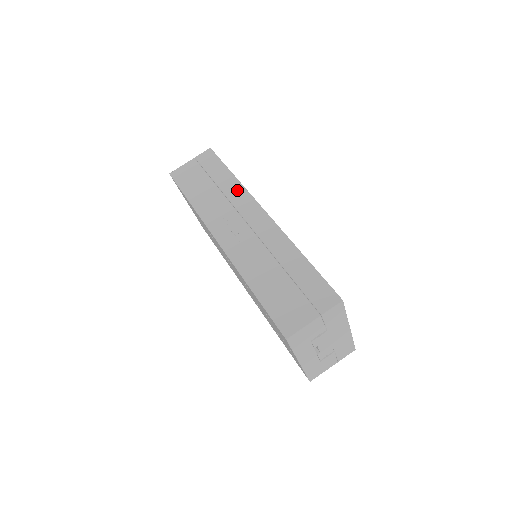
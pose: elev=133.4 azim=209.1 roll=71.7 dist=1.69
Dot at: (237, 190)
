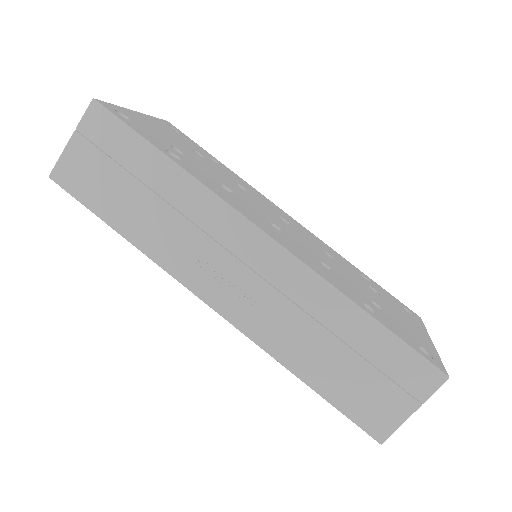
Dot at: (195, 196)
